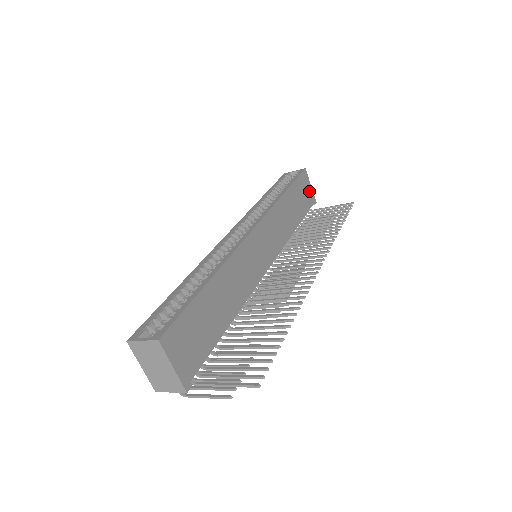
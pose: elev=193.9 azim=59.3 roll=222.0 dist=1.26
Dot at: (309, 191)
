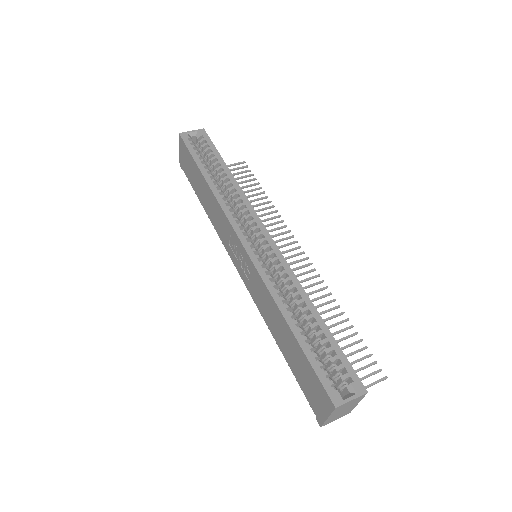
Dot at: occluded
